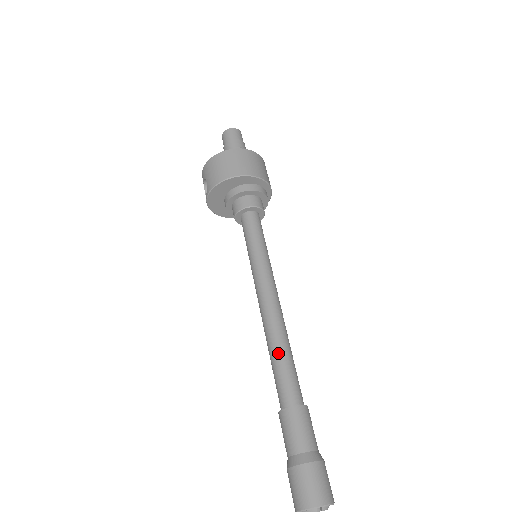
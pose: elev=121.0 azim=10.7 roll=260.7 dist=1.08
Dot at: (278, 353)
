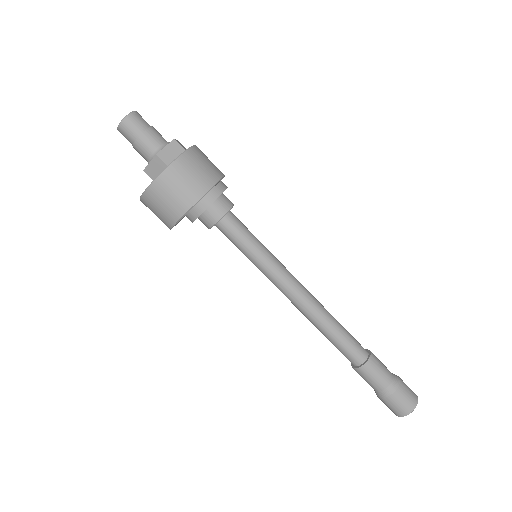
Dot at: (329, 334)
